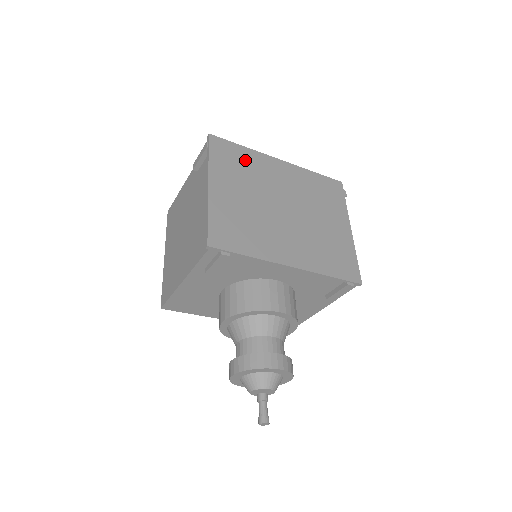
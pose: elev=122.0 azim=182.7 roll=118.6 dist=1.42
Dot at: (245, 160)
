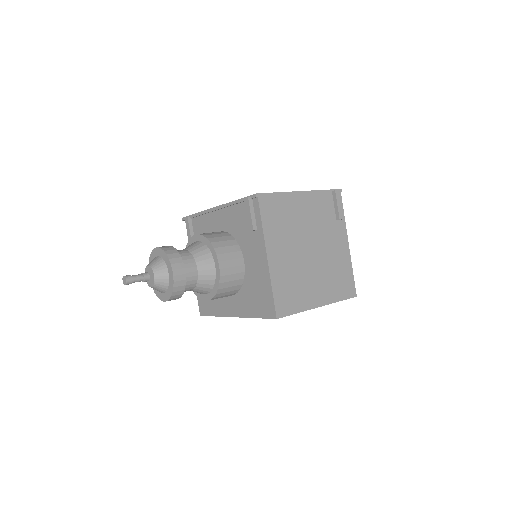
Dot at: occluded
